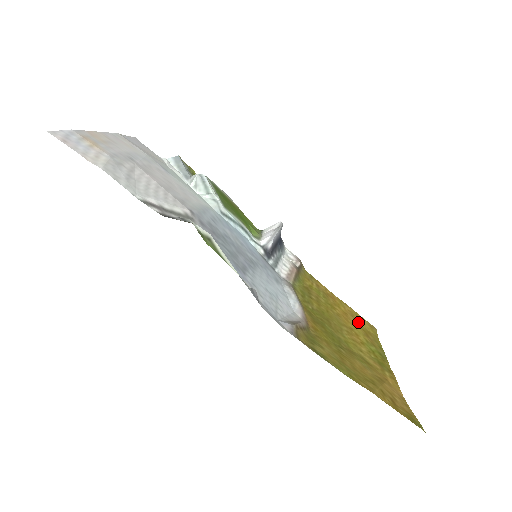
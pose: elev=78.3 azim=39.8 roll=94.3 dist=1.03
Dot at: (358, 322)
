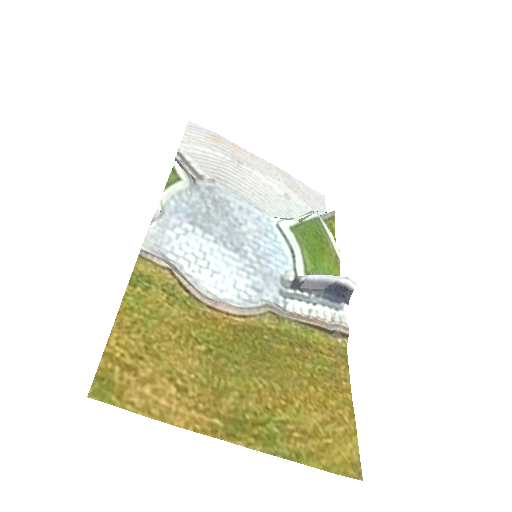
Dot at: (330, 430)
